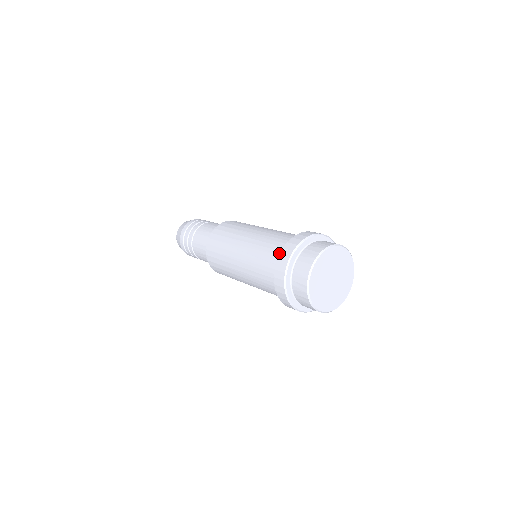
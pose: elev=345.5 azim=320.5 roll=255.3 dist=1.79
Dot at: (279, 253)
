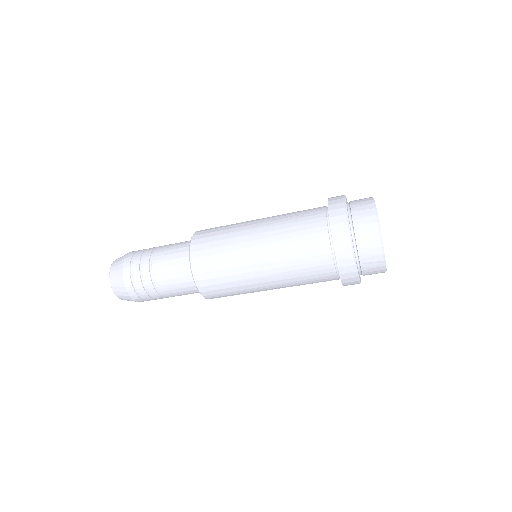
Dot at: (321, 207)
